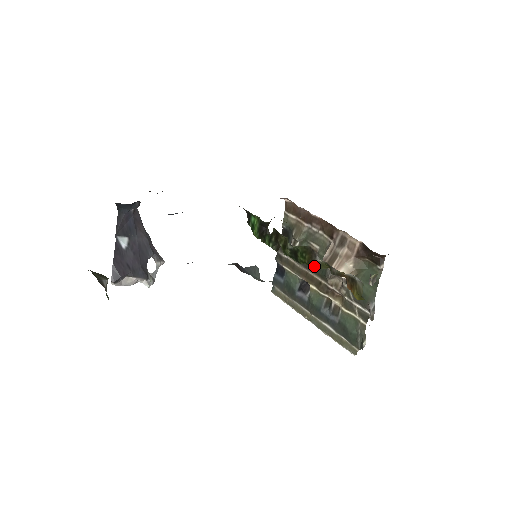
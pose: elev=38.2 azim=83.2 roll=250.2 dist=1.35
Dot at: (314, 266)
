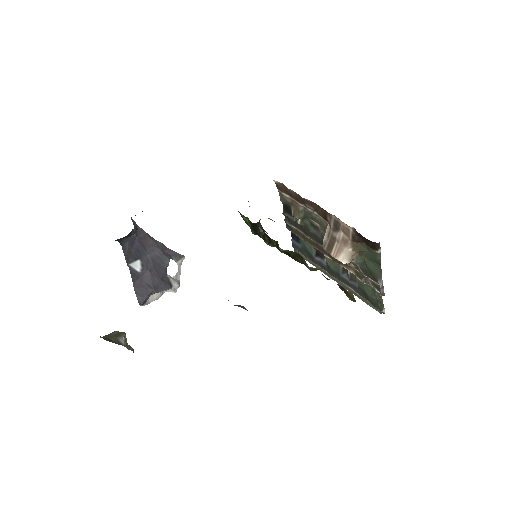
Dot at: occluded
